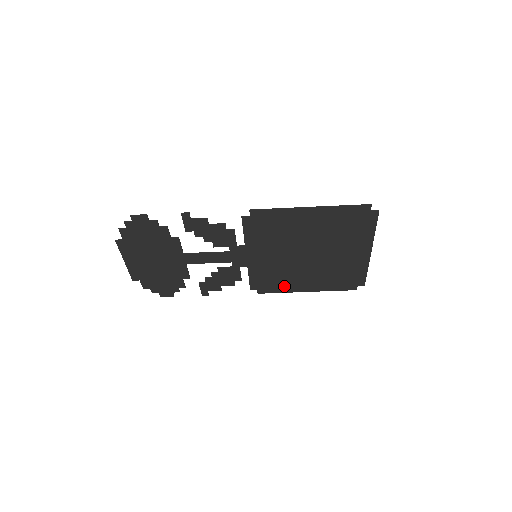
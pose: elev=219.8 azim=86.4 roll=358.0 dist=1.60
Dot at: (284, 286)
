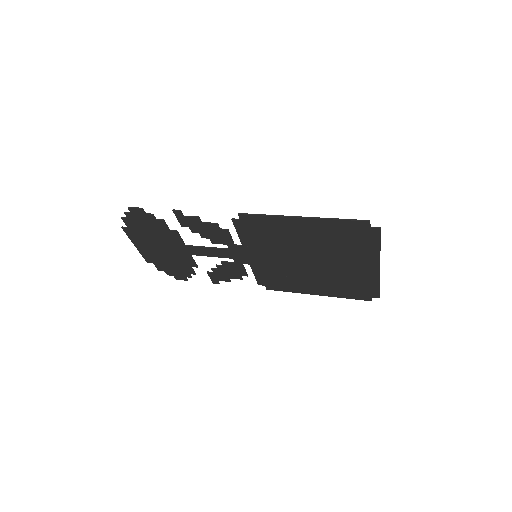
Dot at: (292, 287)
